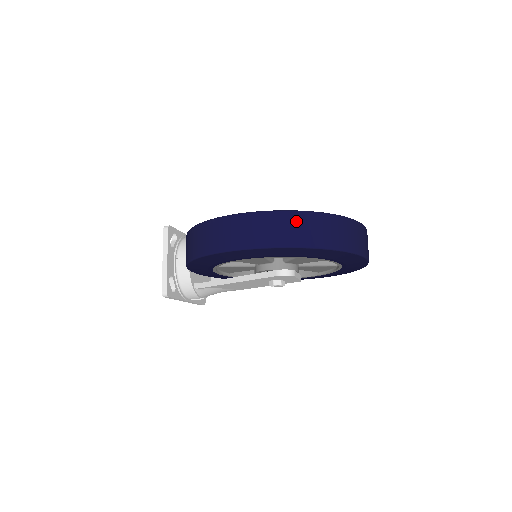
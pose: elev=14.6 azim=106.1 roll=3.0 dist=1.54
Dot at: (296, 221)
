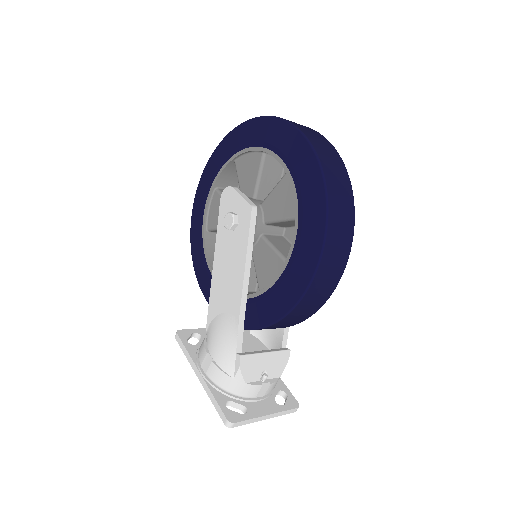
Dot at: occluded
